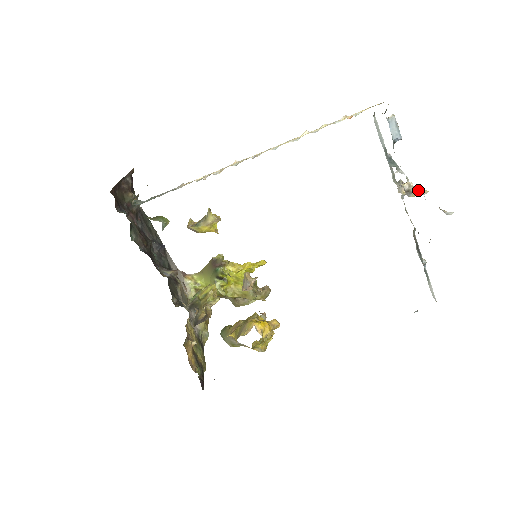
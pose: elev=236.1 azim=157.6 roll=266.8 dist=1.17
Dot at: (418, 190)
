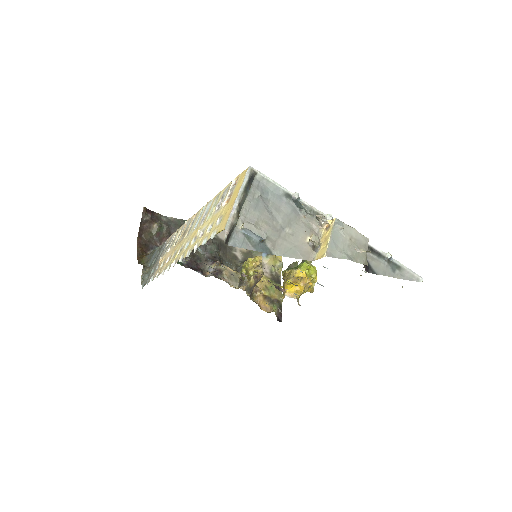
Dot at: (327, 238)
